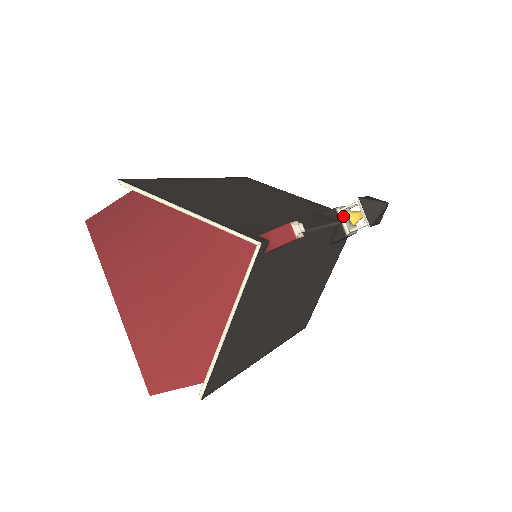
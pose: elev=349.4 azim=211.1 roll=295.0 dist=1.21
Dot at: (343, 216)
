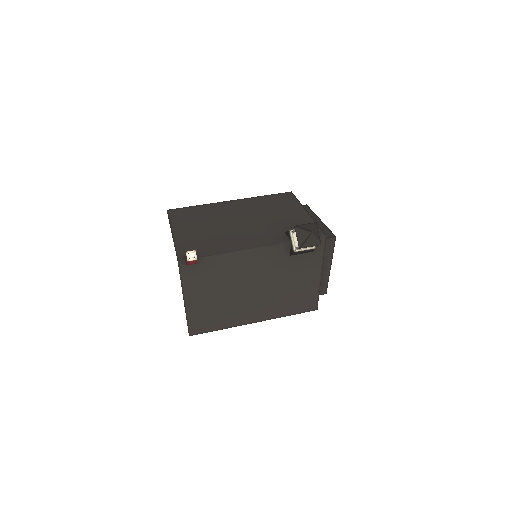
Dot at: (293, 237)
